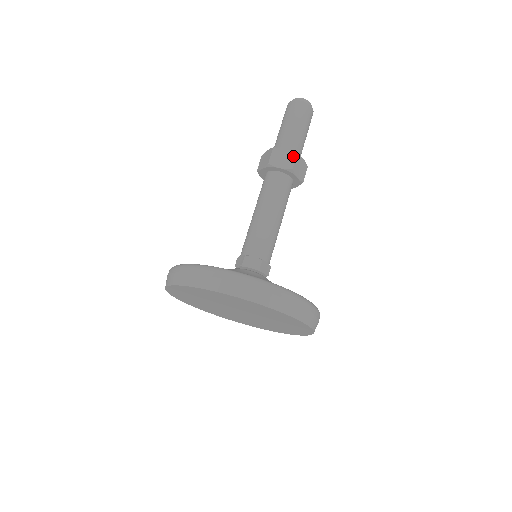
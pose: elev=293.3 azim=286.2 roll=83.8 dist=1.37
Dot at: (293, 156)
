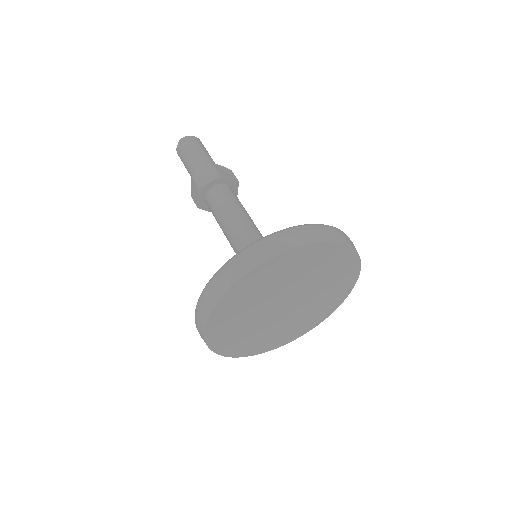
Dot at: (211, 167)
